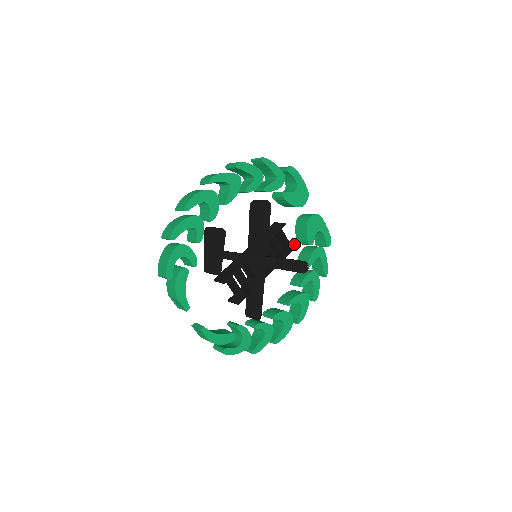
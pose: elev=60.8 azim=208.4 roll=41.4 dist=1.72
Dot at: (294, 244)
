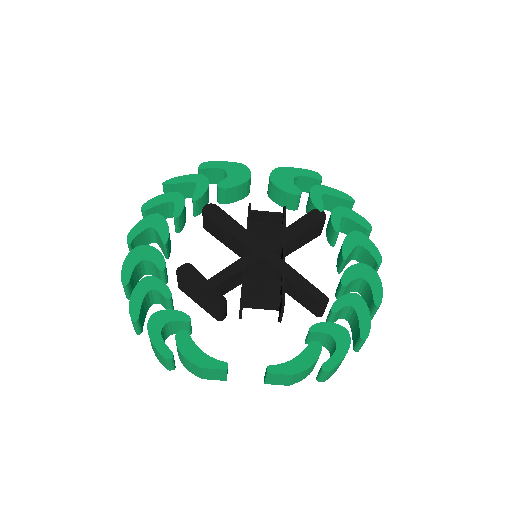
Dot at: occluded
